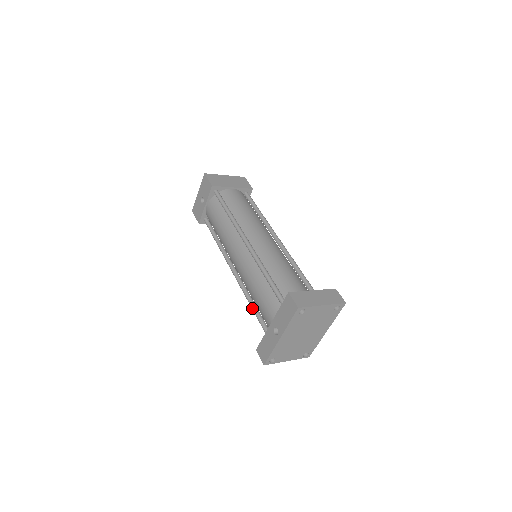
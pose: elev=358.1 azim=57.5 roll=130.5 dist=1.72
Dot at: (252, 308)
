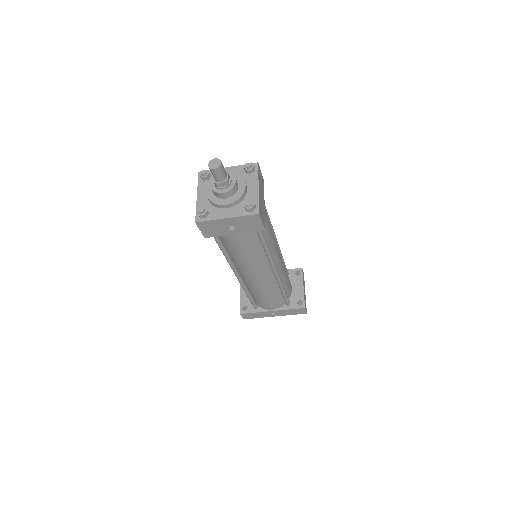
Dot at: (250, 298)
